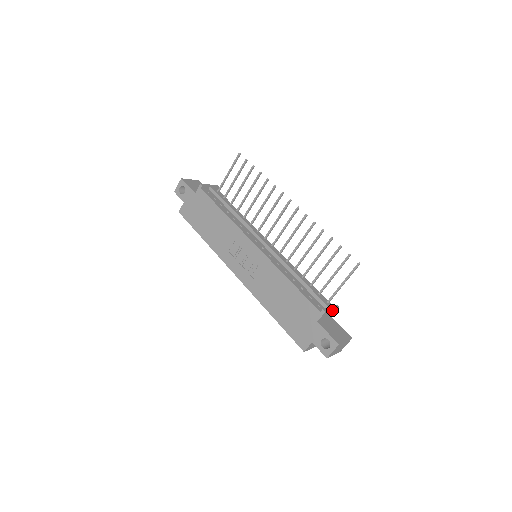
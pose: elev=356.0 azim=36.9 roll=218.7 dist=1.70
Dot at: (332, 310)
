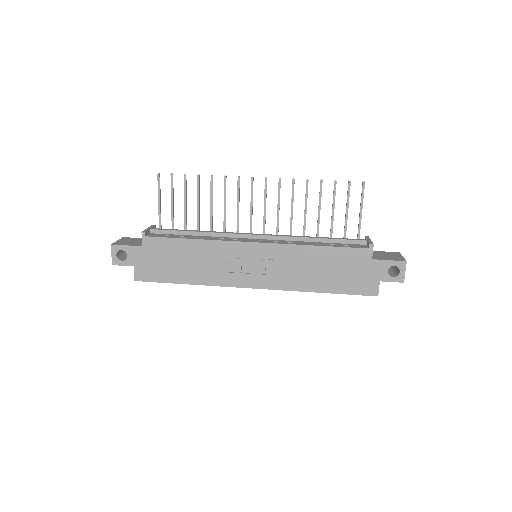
Dot at: occluded
